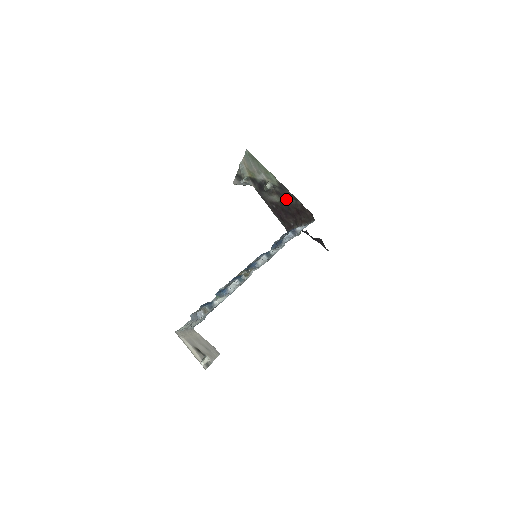
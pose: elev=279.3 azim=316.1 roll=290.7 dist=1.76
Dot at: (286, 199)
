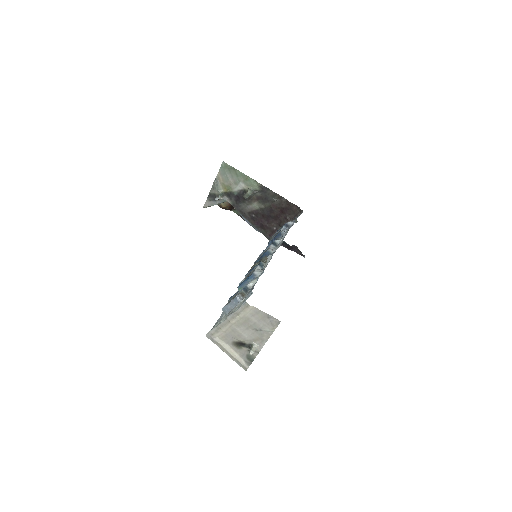
Dot at: (268, 201)
